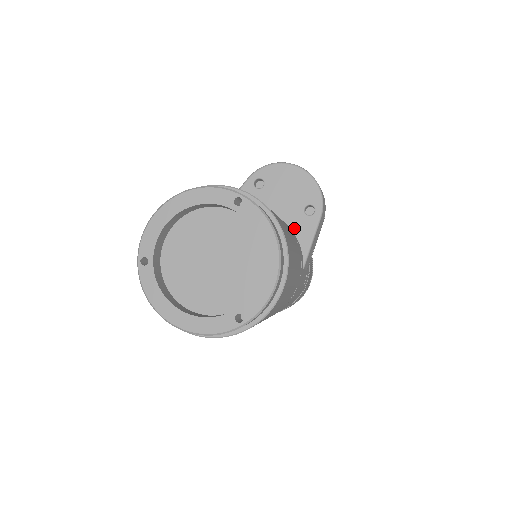
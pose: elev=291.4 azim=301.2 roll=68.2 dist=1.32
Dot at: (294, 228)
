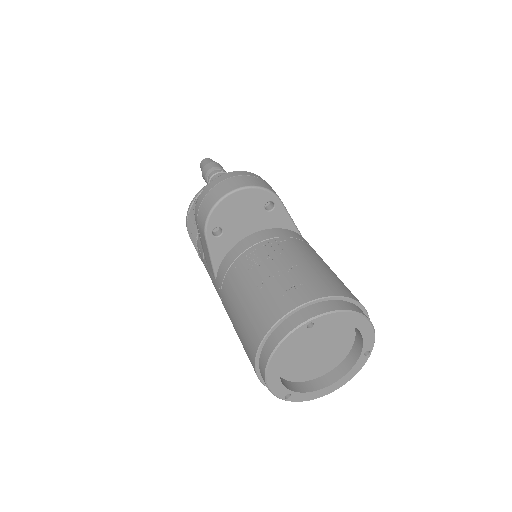
Dot at: (272, 226)
